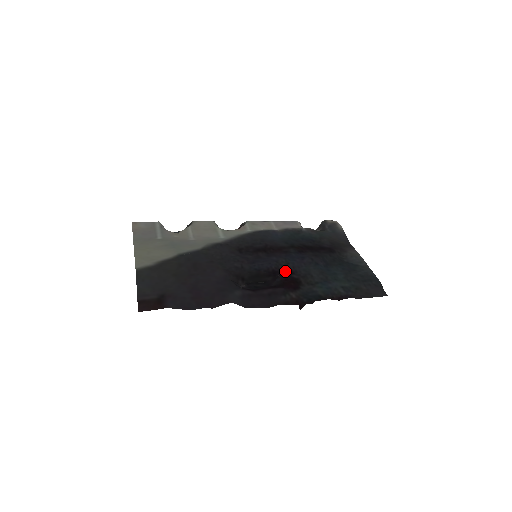
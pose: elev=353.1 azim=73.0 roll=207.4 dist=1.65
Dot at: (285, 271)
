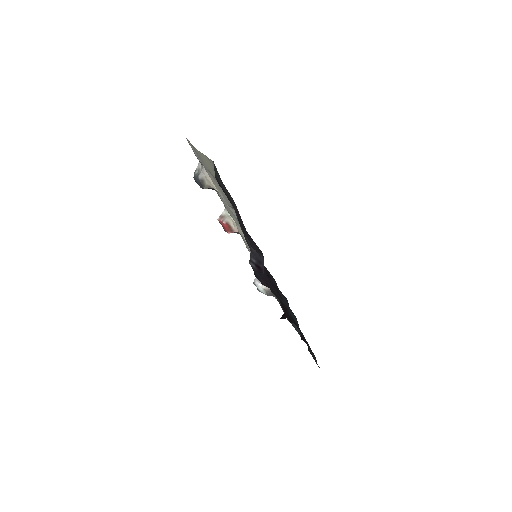
Dot at: occluded
